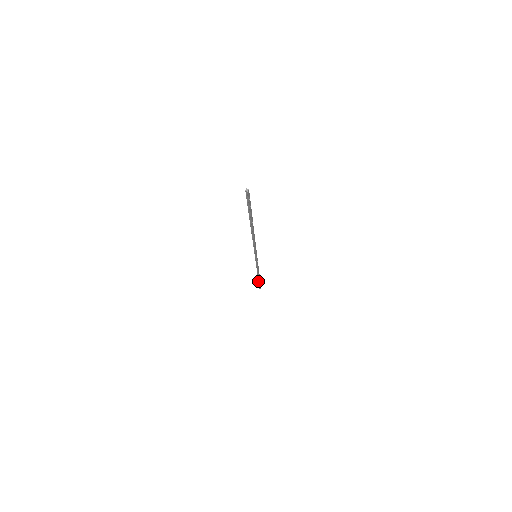
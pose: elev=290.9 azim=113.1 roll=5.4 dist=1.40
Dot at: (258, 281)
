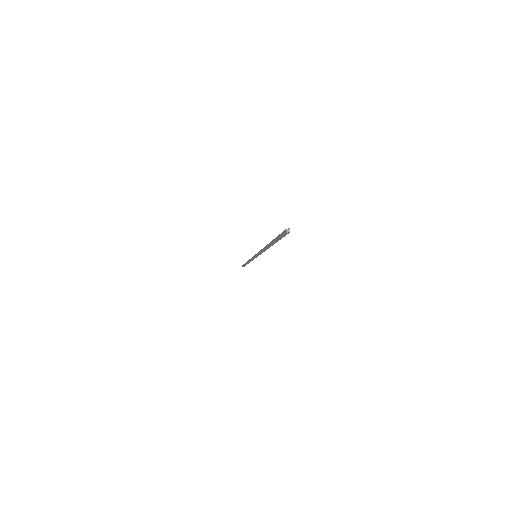
Dot at: (244, 265)
